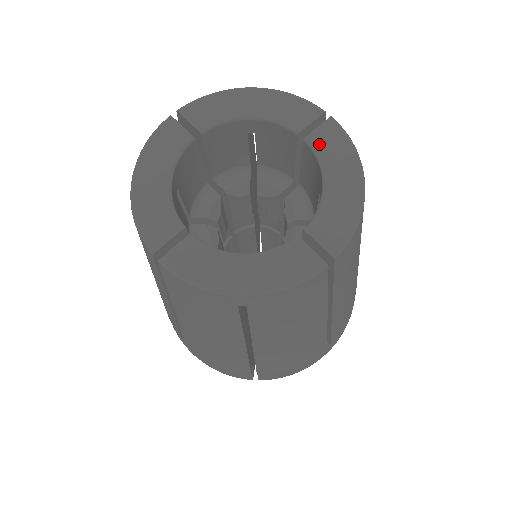
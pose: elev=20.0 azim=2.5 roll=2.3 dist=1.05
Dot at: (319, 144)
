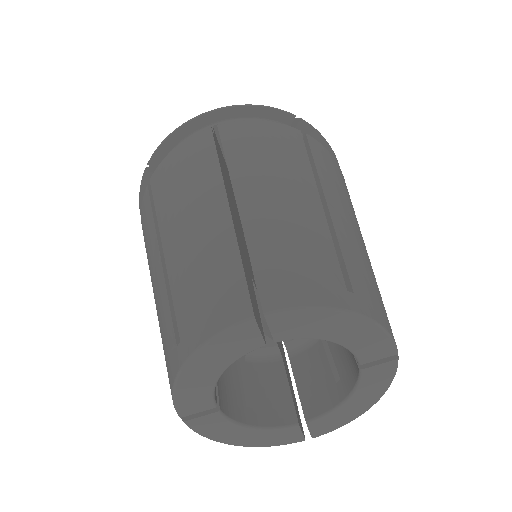
Dot at: (368, 377)
